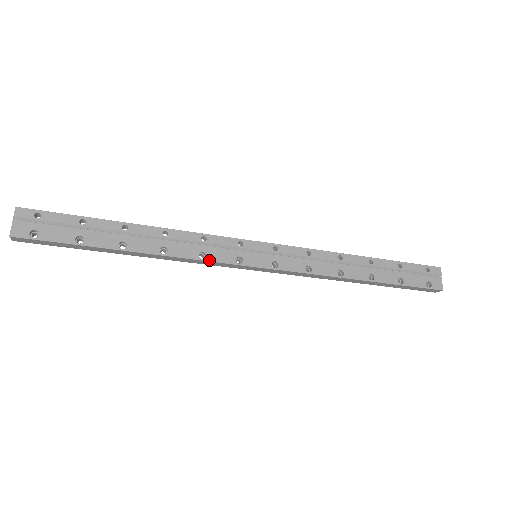
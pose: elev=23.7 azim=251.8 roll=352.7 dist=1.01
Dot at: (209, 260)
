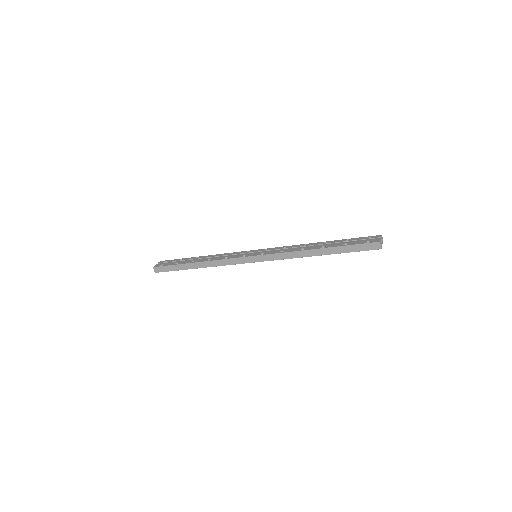
Dot at: (228, 258)
